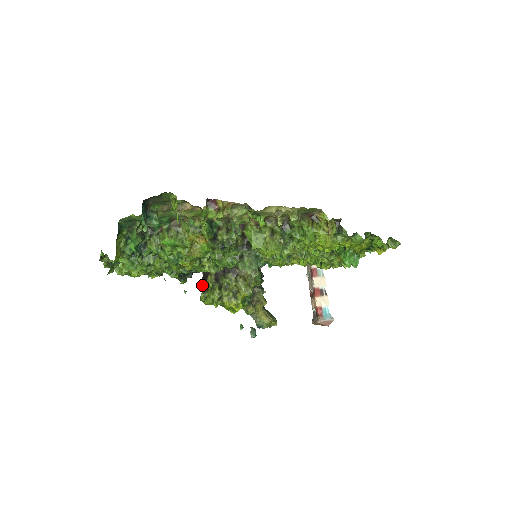
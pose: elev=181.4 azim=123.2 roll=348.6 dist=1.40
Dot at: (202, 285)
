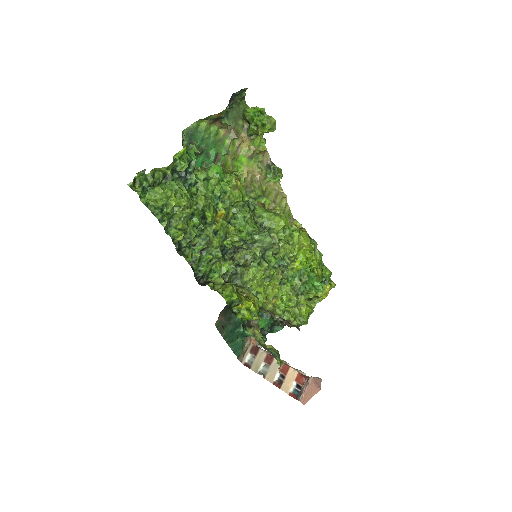
Dot at: (210, 283)
